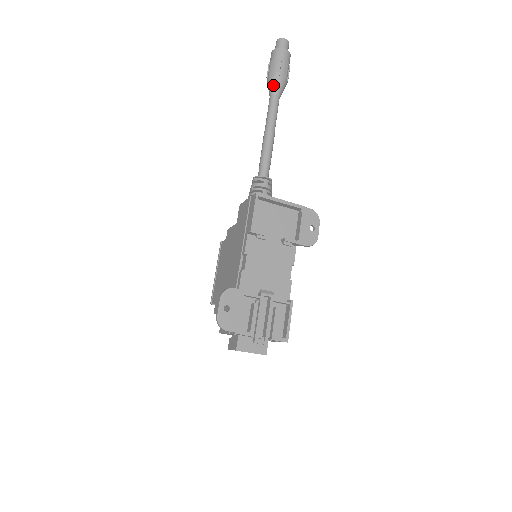
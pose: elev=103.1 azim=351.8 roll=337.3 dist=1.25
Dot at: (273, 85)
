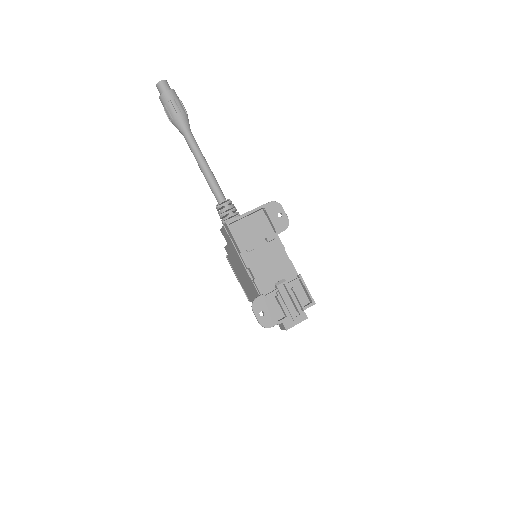
Dot at: (179, 126)
